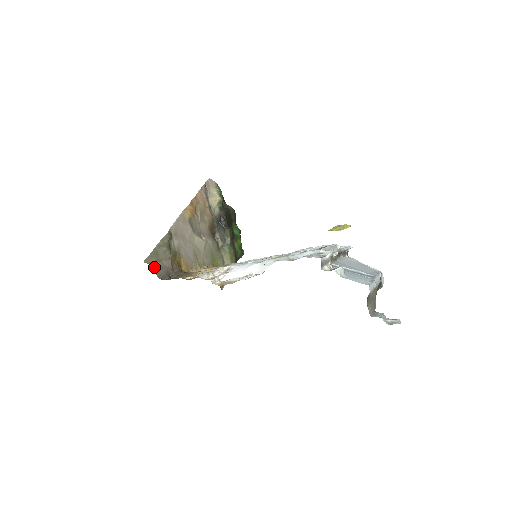
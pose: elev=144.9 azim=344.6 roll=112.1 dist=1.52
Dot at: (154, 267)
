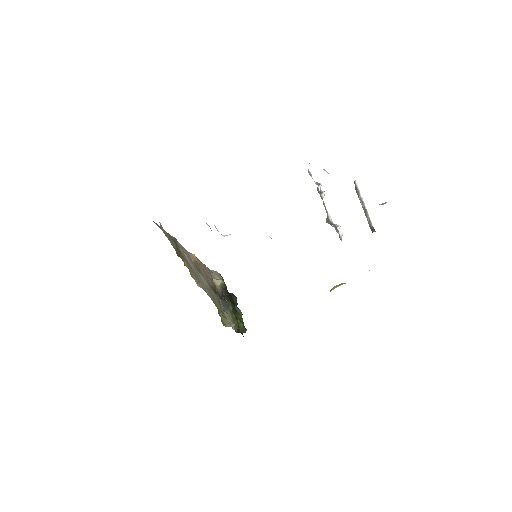
Dot at: (161, 226)
